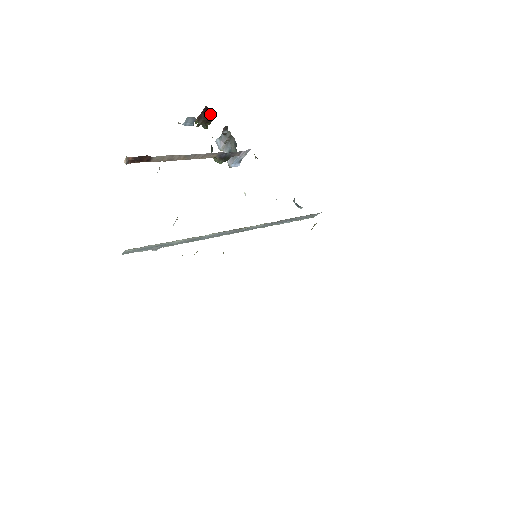
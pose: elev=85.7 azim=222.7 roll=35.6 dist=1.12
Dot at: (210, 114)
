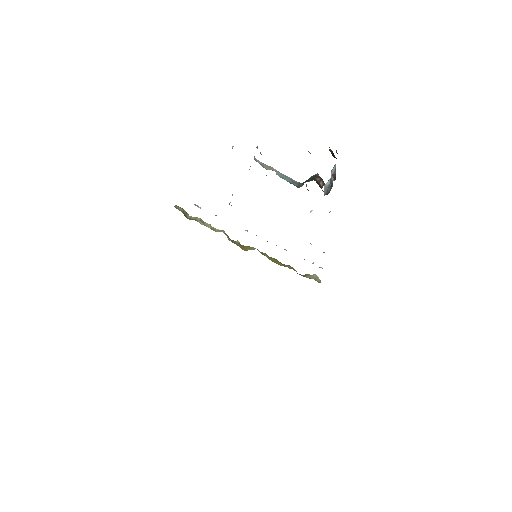
Dot at: occluded
